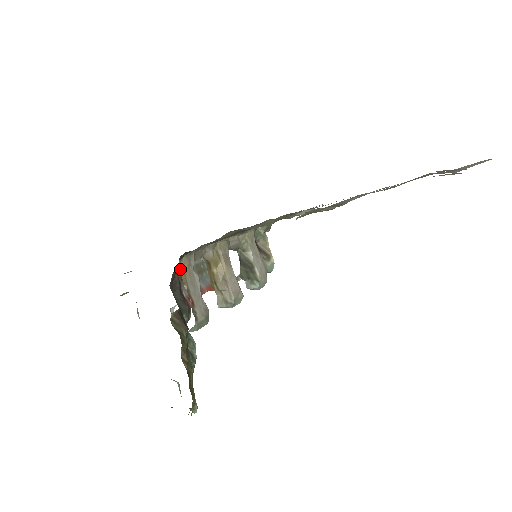
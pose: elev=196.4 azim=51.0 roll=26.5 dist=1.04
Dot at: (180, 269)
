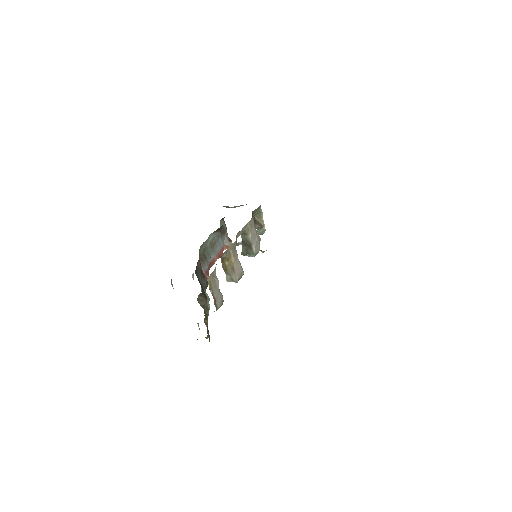
Dot at: (208, 282)
